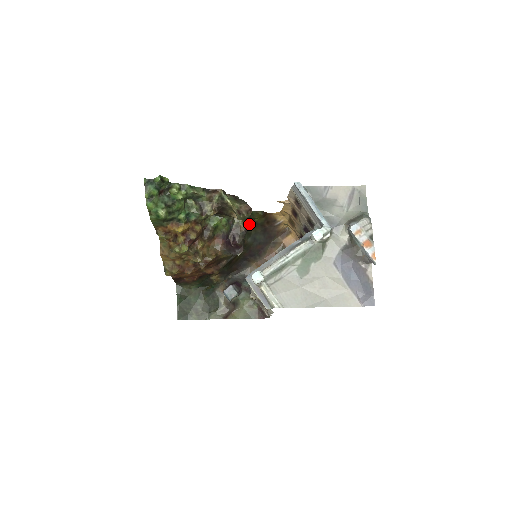
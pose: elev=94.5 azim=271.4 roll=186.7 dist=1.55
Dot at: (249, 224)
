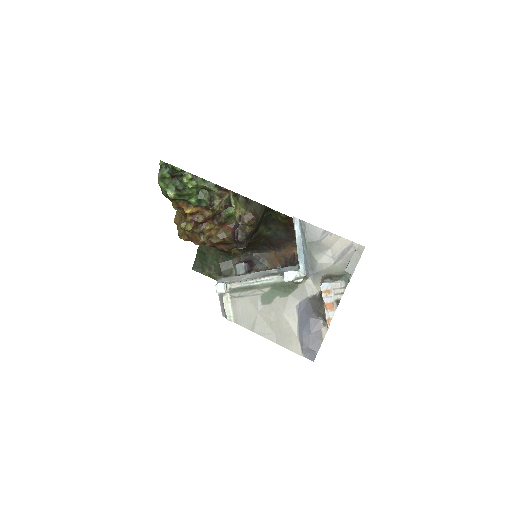
Dot at: (253, 229)
